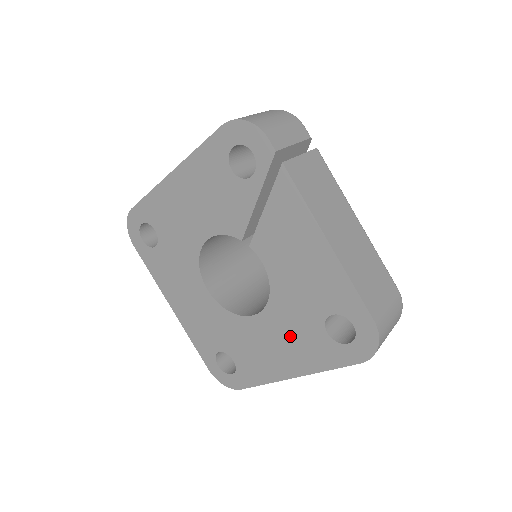
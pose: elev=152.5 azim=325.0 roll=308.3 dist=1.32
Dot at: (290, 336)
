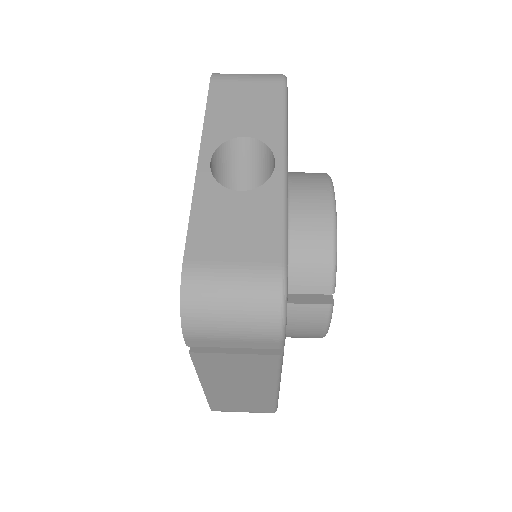
Dot at: occluded
